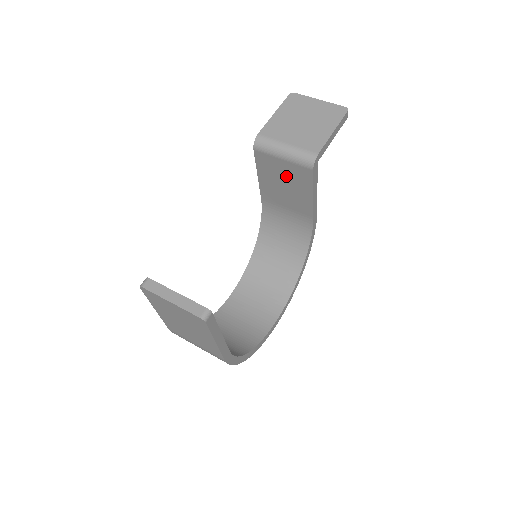
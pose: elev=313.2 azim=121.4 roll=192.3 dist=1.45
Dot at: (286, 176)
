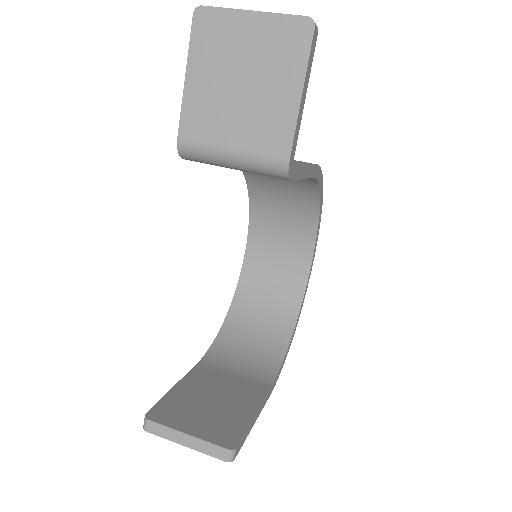
Dot at: occluded
